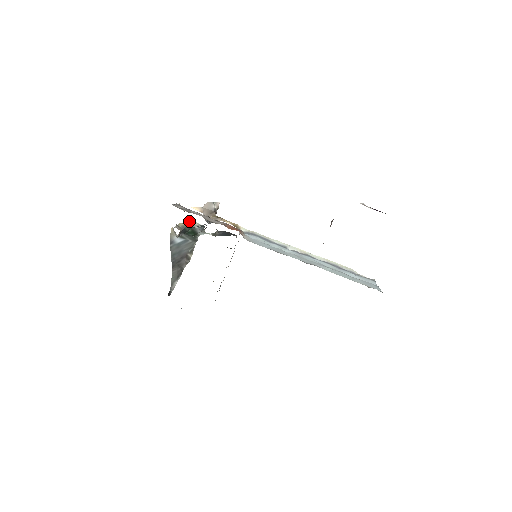
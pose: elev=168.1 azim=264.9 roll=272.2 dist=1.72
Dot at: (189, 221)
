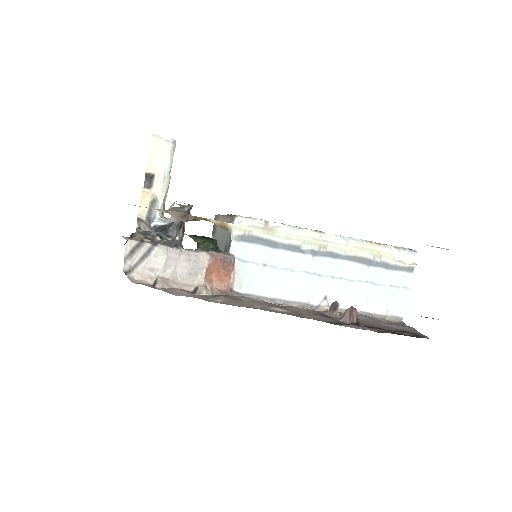
Dot at: (152, 149)
